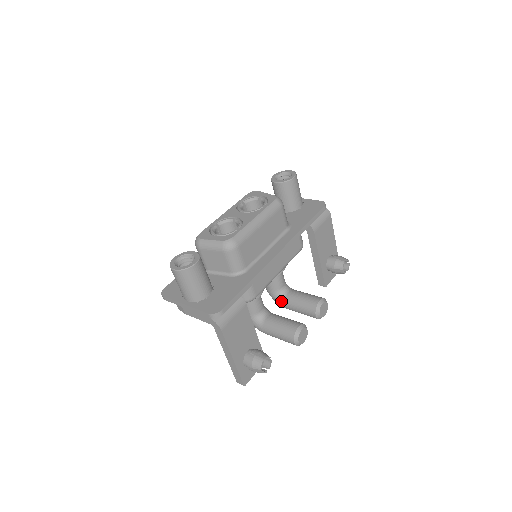
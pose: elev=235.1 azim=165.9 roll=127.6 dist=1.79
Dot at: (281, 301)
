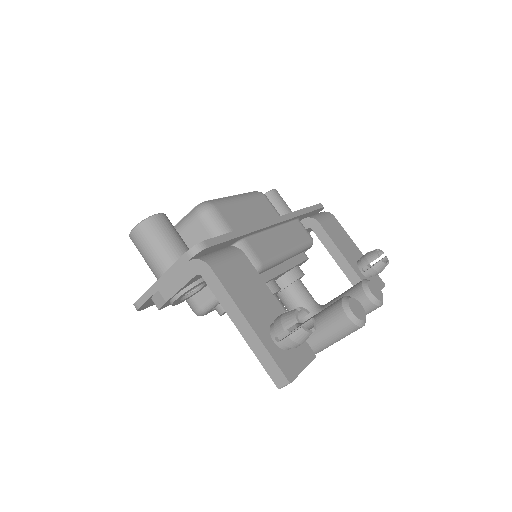
Dot at: occluded
